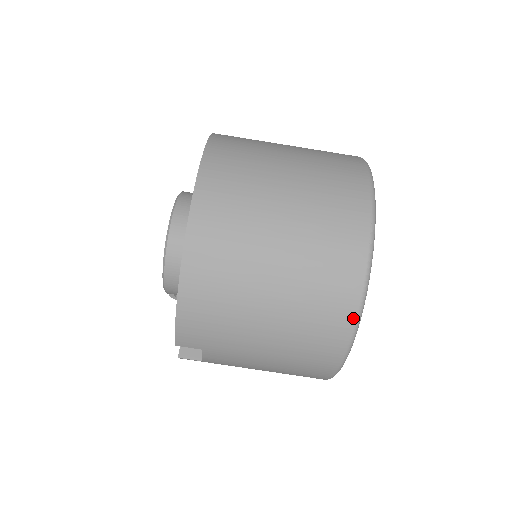
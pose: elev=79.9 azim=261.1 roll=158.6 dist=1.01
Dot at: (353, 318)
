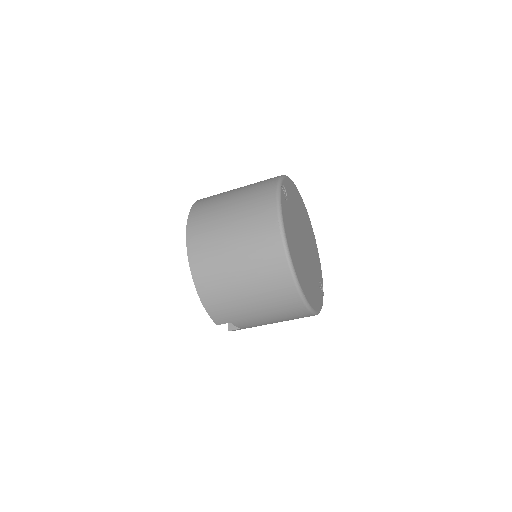
Dot at: (290, 278)
